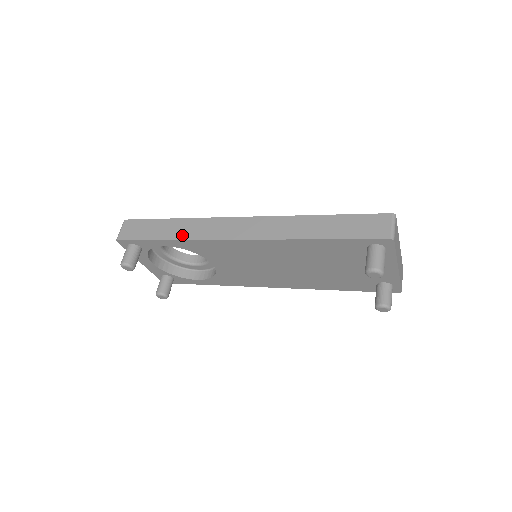
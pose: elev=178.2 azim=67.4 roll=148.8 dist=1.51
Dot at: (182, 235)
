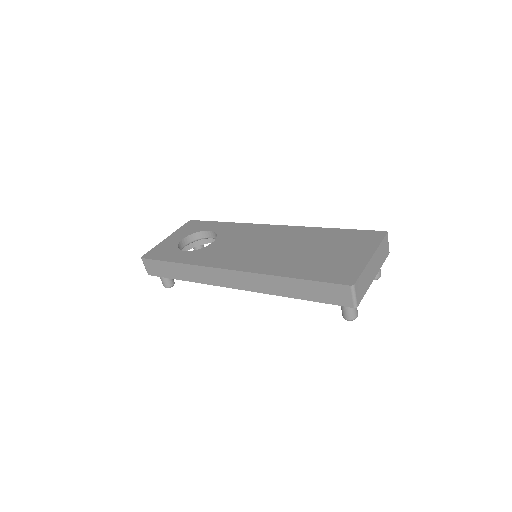
Dot at: (193, 279)
